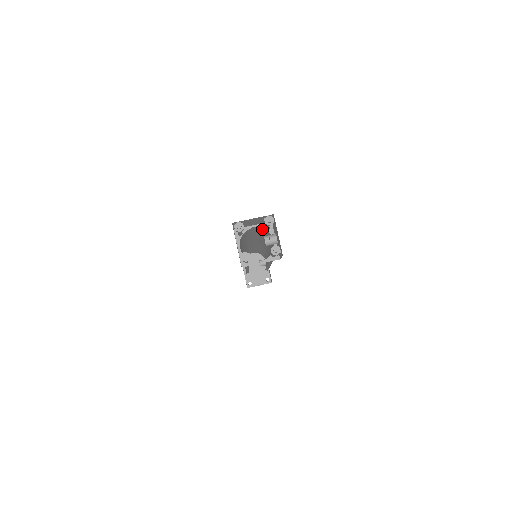
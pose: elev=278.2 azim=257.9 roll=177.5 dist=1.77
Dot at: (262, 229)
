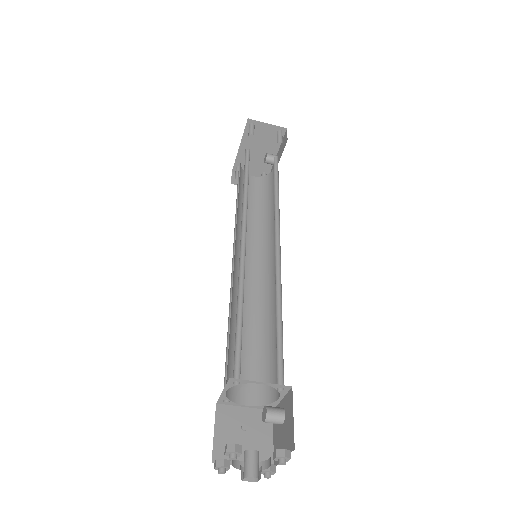
Dot at: occluded
